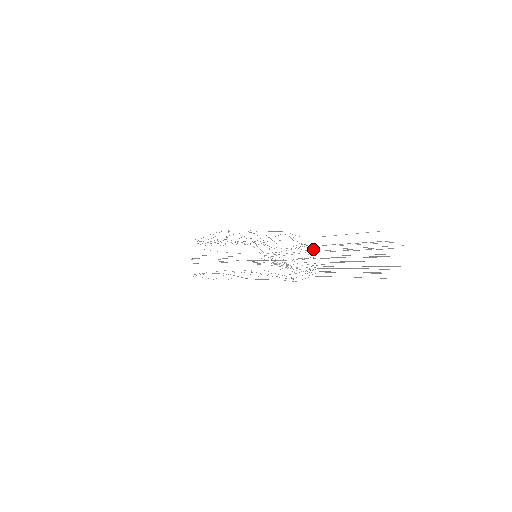
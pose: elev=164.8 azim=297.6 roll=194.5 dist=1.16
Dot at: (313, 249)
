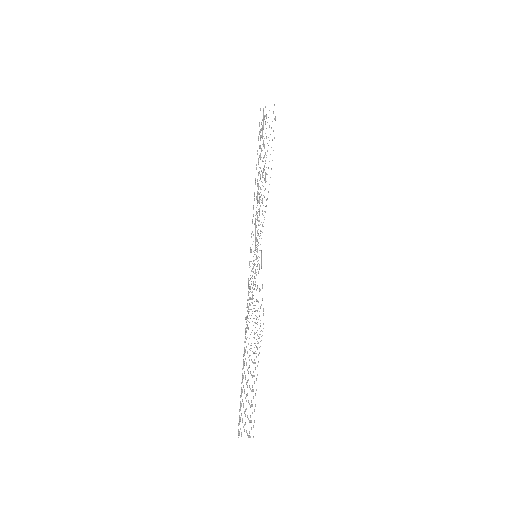
Dot at: (262, 331)
